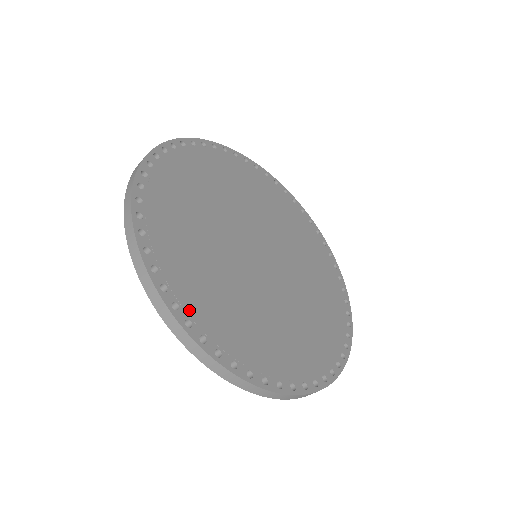
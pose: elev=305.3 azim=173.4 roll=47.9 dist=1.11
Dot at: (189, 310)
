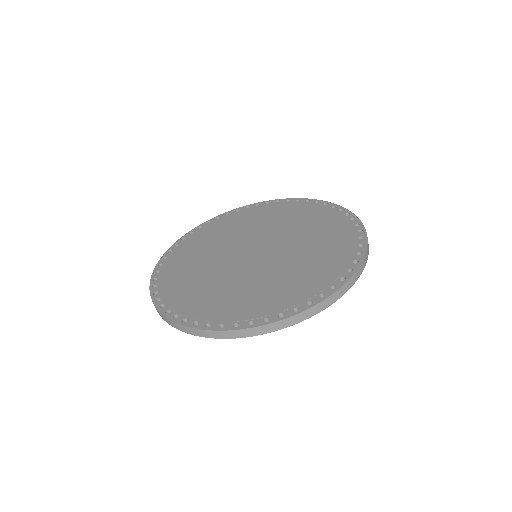
Dot at: (206, 319)
